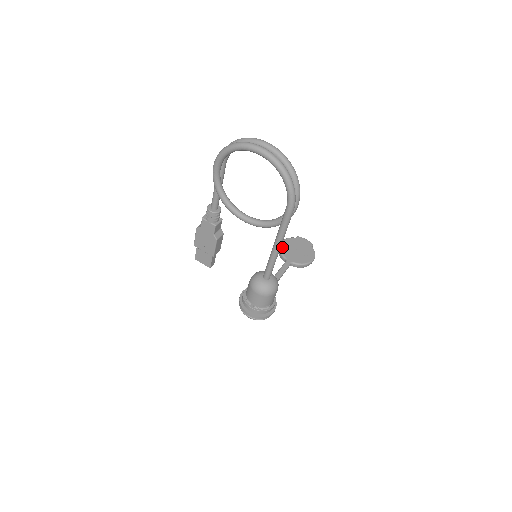
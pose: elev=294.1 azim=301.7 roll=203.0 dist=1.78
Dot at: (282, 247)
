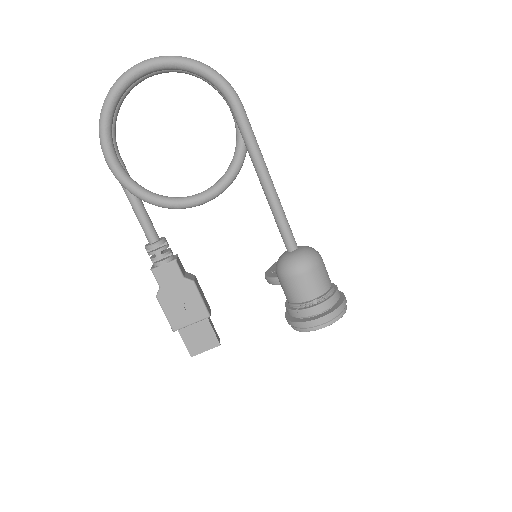
Dot at: (271, 275)
